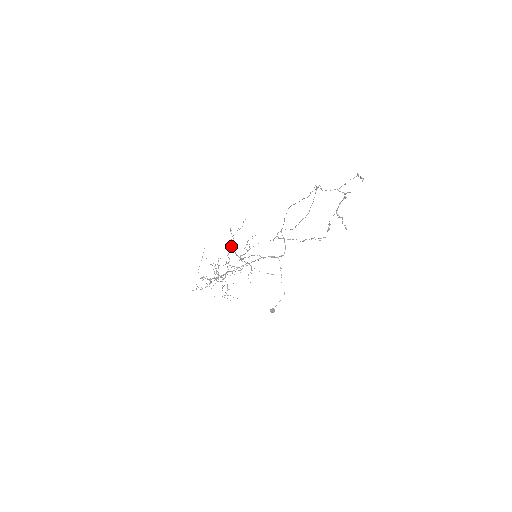
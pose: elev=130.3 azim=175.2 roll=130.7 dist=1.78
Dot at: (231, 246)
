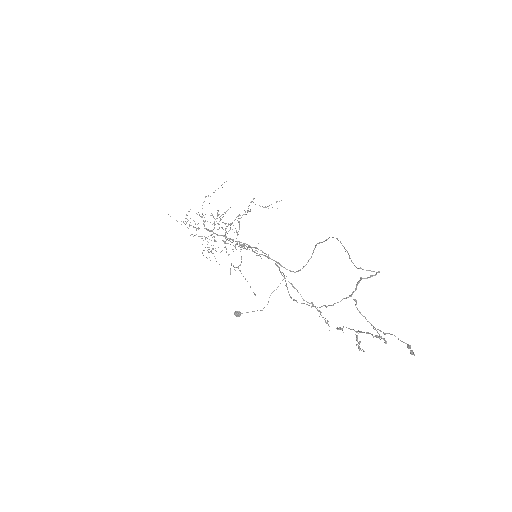
Dot at: (238, 221)
